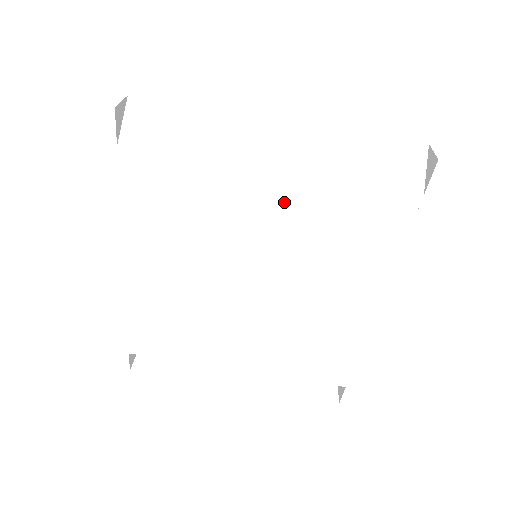
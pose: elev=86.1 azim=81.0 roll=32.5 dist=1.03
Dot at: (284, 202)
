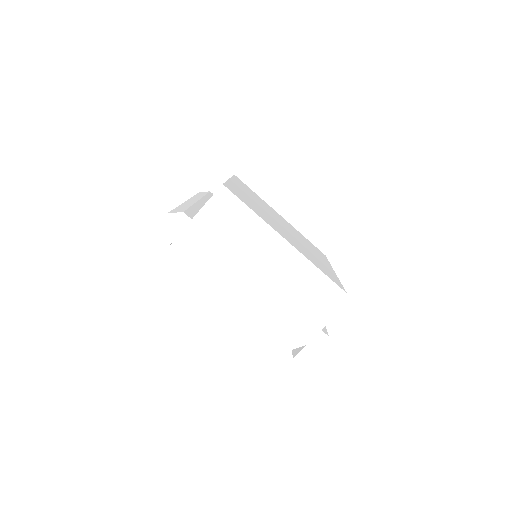
Dot at: occluded
